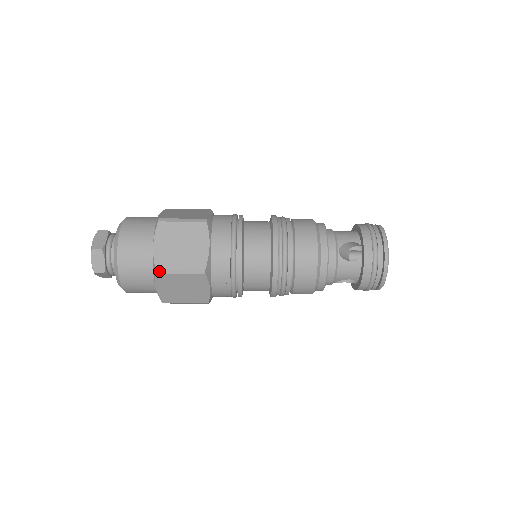
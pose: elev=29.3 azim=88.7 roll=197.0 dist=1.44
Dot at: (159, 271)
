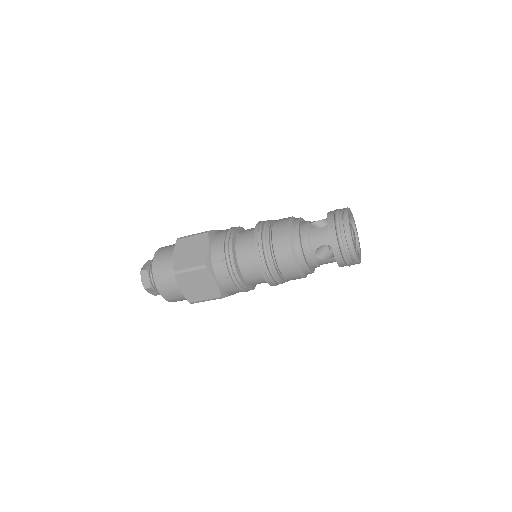
Dot at: (192, 303)
